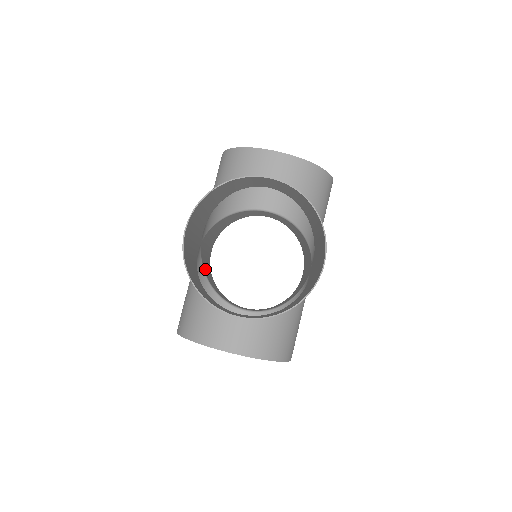
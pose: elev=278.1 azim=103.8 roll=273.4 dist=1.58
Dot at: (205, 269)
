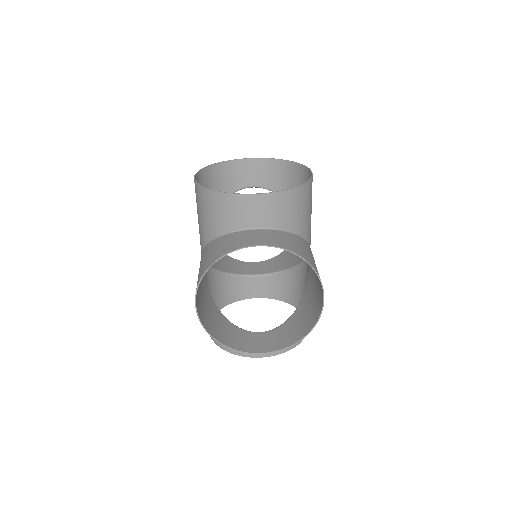
Dot at: occluded
